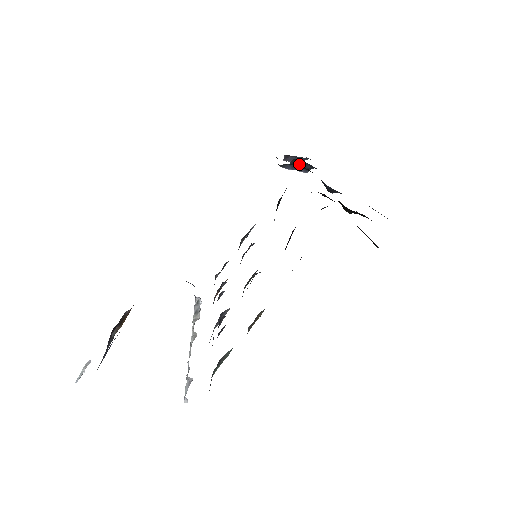
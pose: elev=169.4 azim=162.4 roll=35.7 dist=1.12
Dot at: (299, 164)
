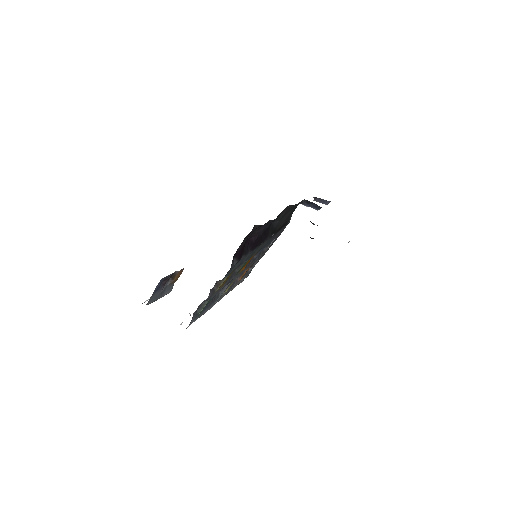
Dot at: (311, 203)
